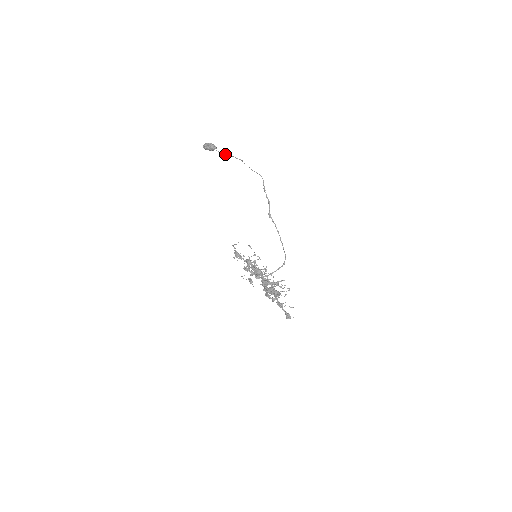
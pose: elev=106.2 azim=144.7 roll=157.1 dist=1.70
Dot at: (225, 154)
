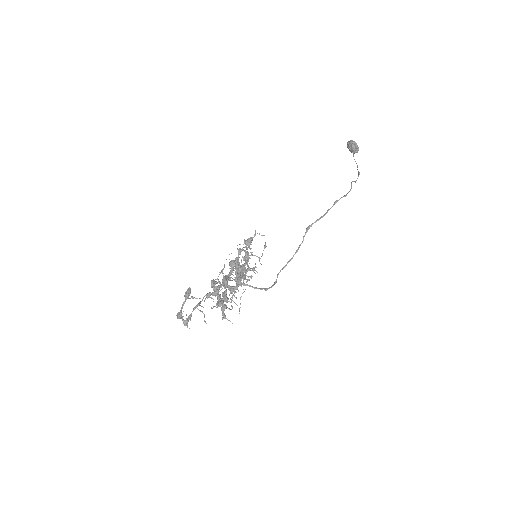
Dot at: occluded
